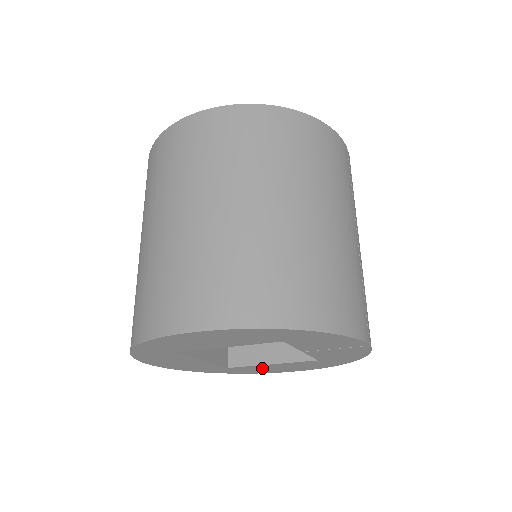
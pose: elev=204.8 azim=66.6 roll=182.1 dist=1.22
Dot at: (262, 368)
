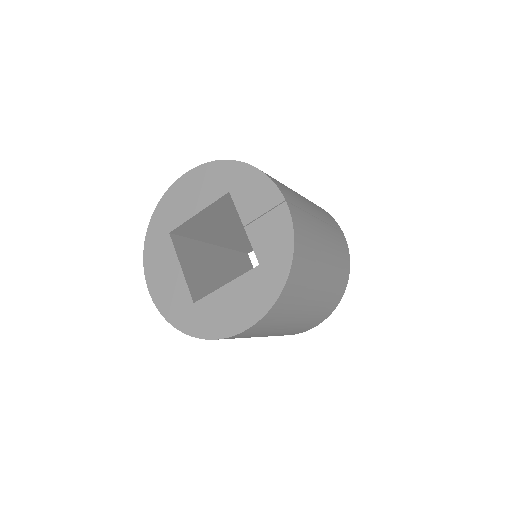
Dot at: (219, 307)
